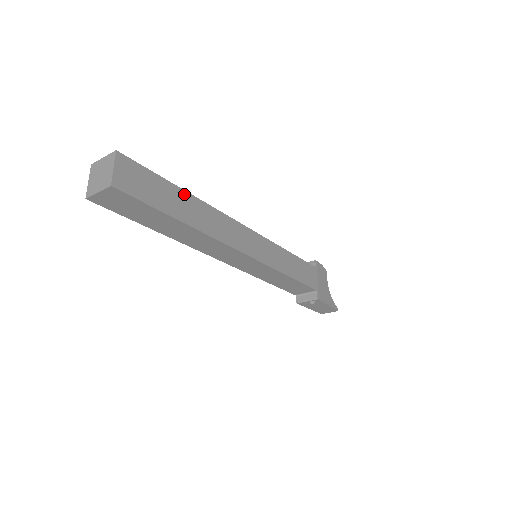
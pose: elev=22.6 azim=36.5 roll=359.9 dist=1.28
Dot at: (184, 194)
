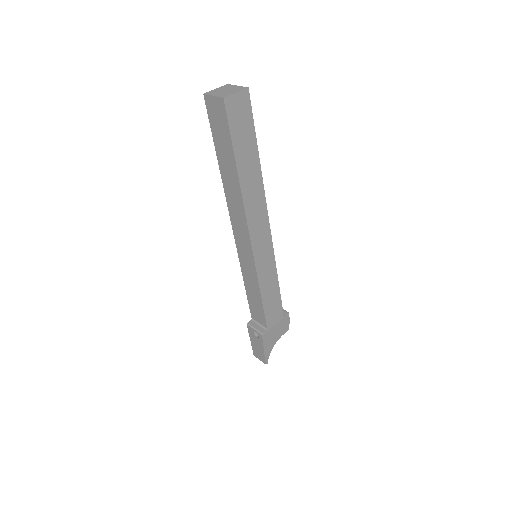
Dot at: (257, 159)
